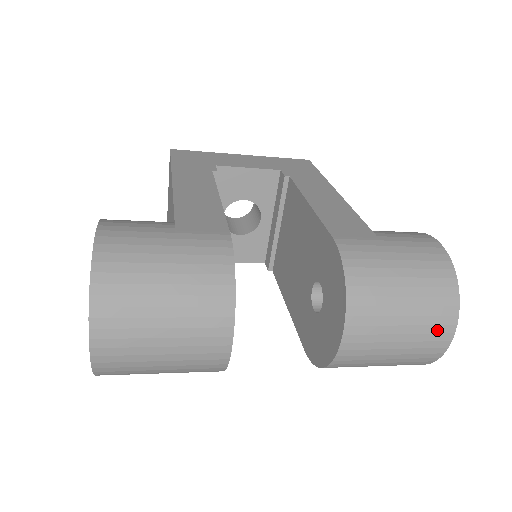
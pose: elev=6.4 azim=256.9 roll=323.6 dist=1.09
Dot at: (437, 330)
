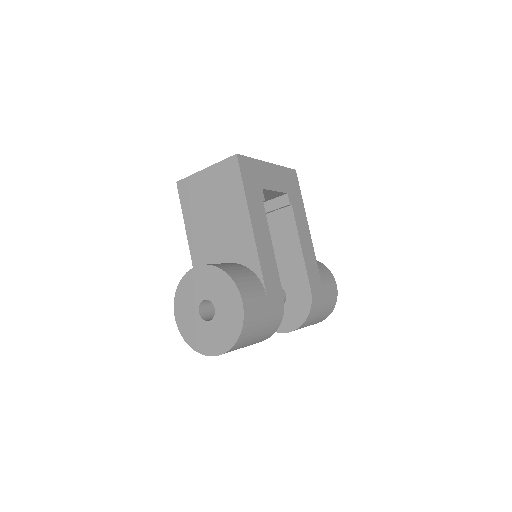
Dot at: occluded
